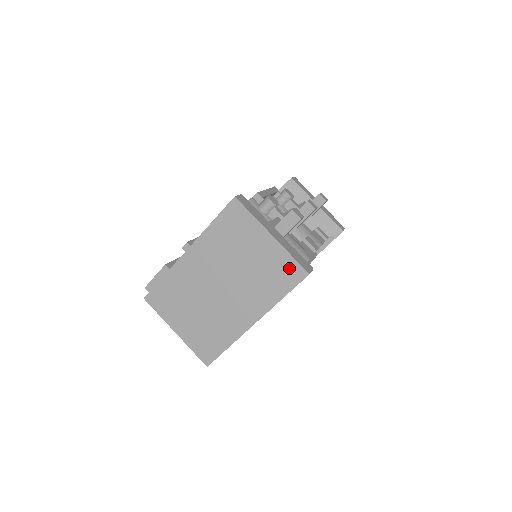
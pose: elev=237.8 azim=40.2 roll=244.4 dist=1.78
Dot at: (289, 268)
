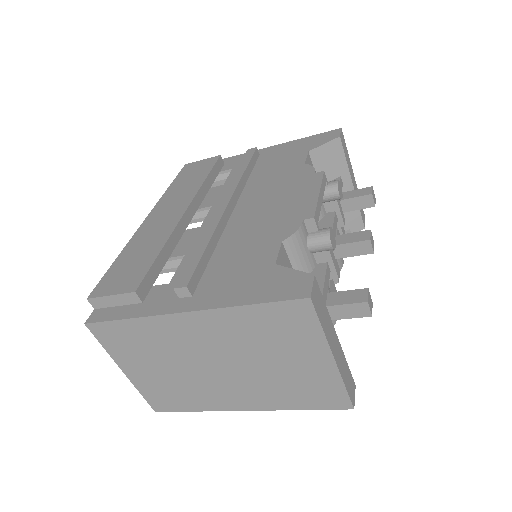
Dot at: (332, 394)
